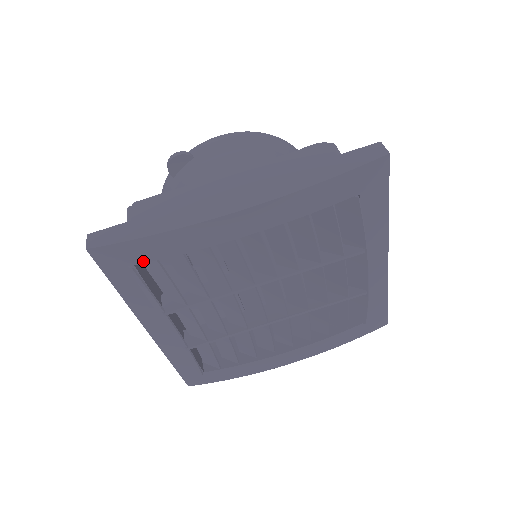
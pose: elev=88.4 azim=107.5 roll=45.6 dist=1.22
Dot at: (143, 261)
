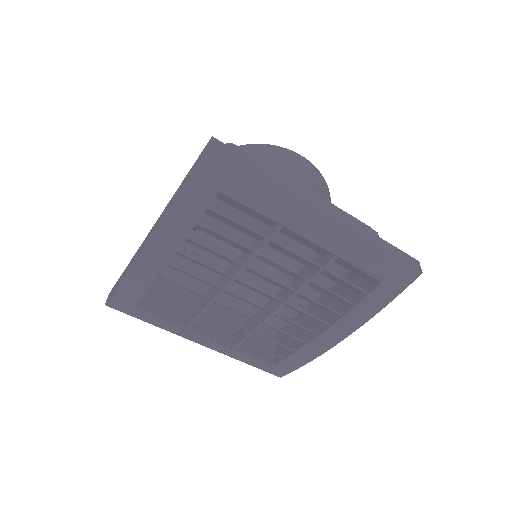
Dot at: (136, 301)
